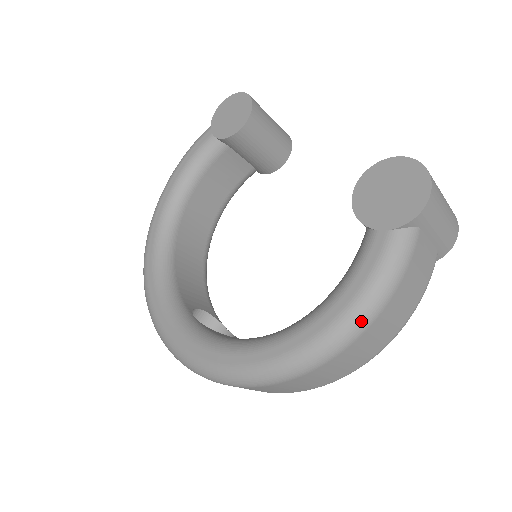
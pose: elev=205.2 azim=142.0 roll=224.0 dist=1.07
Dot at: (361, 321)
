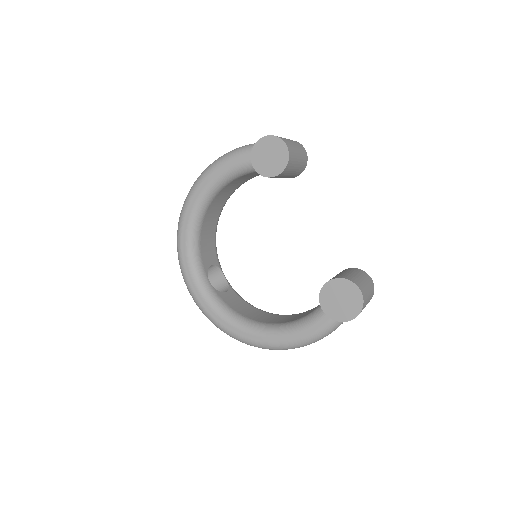
Dot at: occluded
